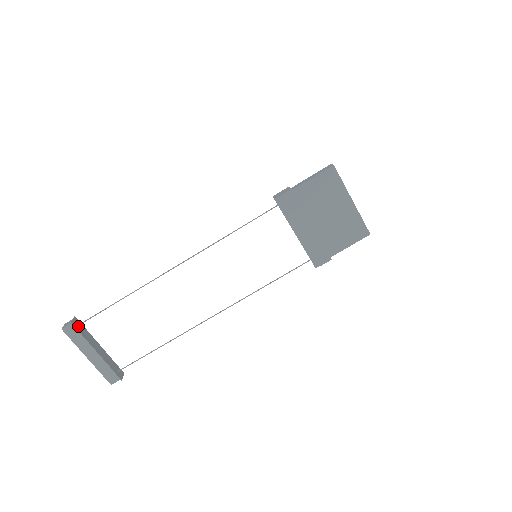
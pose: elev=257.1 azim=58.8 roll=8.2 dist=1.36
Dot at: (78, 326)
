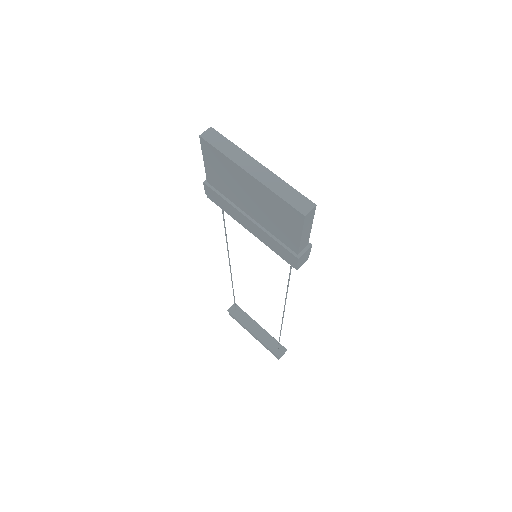
Dot at: (236, 312)
